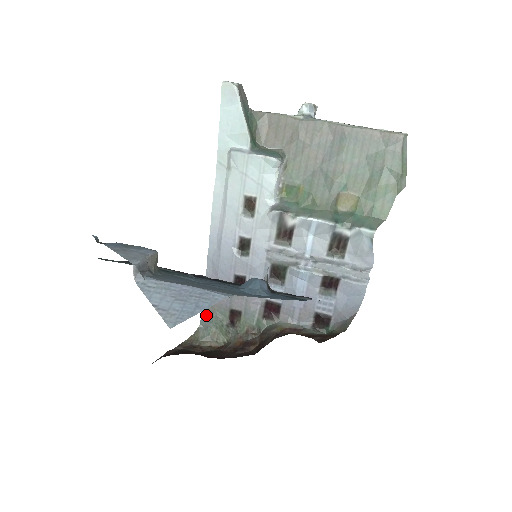
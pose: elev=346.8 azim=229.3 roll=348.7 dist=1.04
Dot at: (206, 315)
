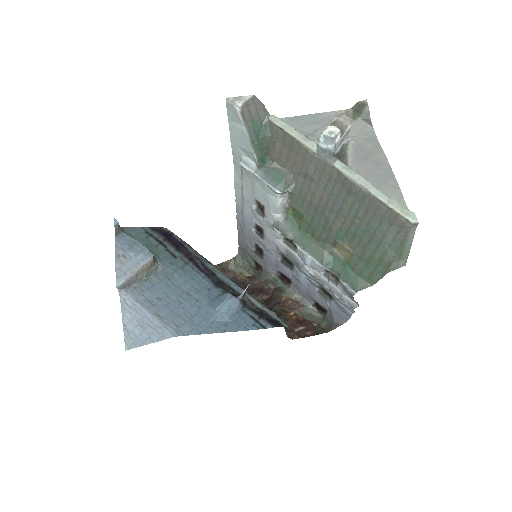
Dot at: (241, 251)
